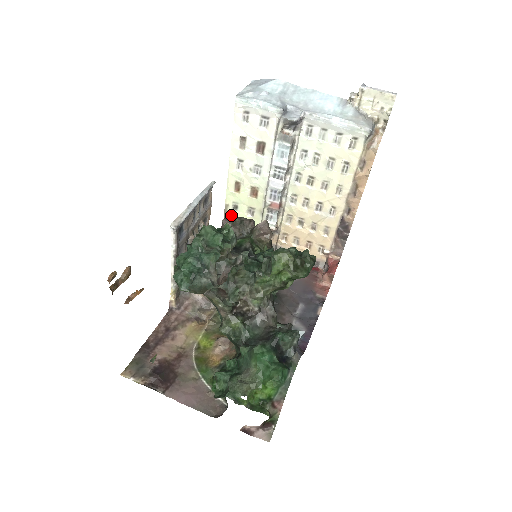
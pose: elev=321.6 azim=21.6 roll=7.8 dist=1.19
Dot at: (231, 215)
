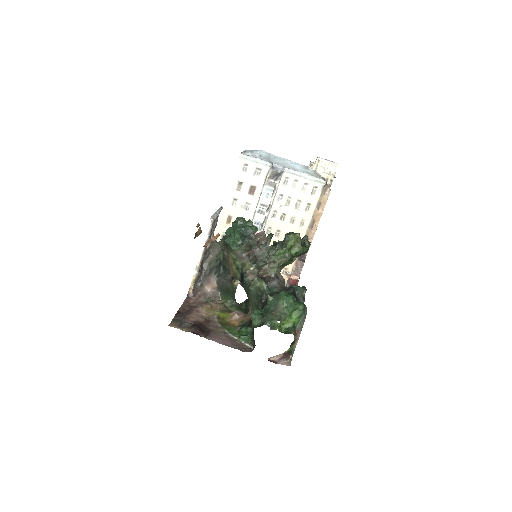
Dot at: occluded
